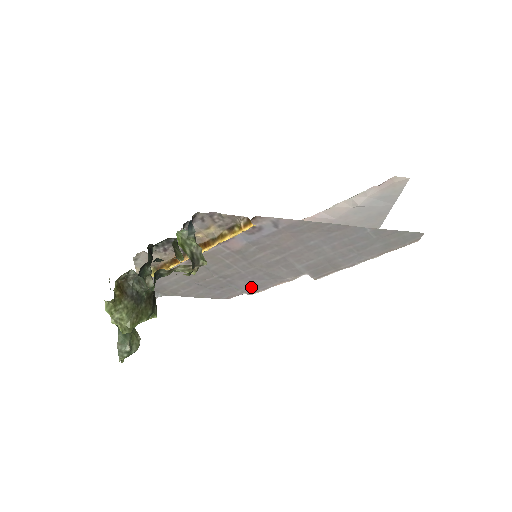
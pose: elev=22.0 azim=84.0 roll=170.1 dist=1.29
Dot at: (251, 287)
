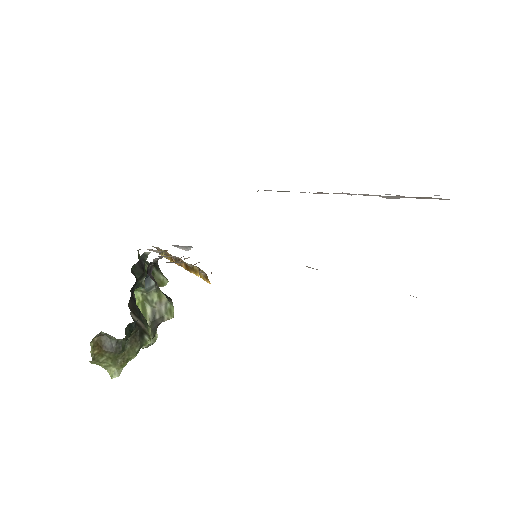
Dot at: occluded
